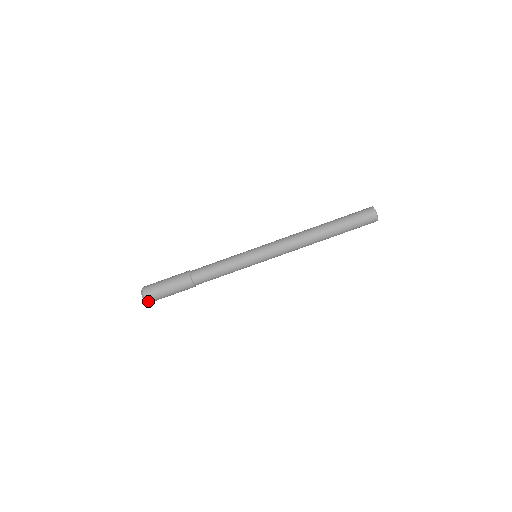
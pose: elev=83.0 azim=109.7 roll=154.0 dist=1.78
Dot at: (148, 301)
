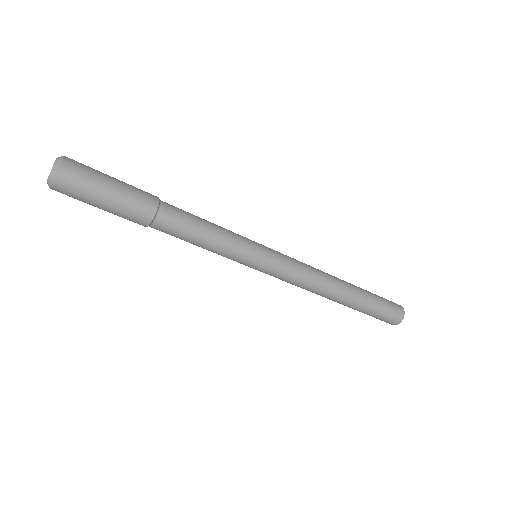
Dot at: (53, 189)
